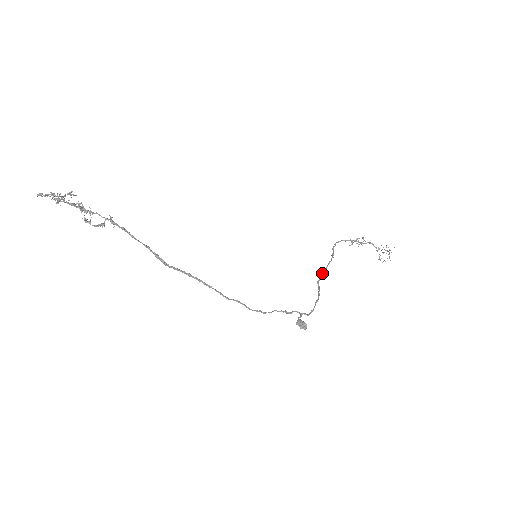
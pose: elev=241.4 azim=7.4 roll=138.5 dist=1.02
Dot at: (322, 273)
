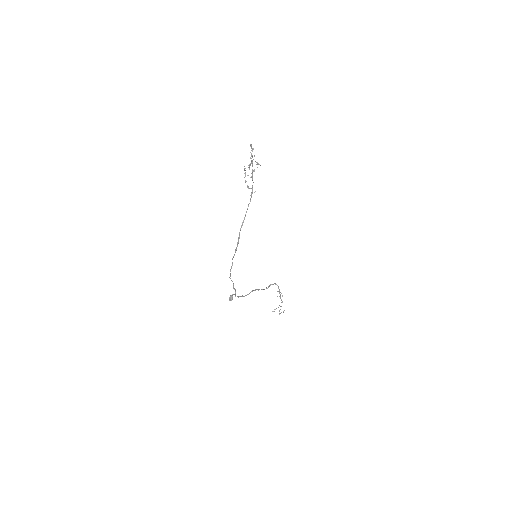
Dot at: (258, 289)
